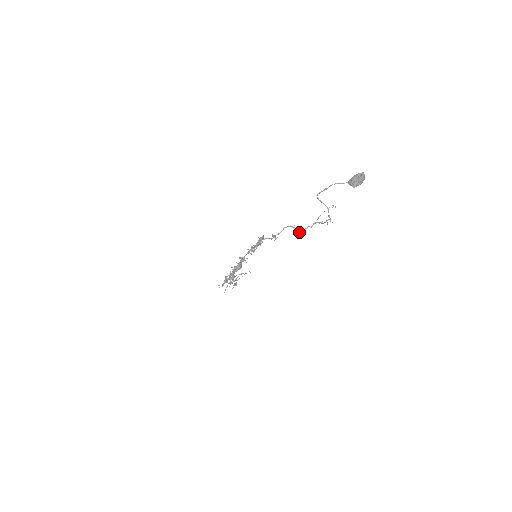
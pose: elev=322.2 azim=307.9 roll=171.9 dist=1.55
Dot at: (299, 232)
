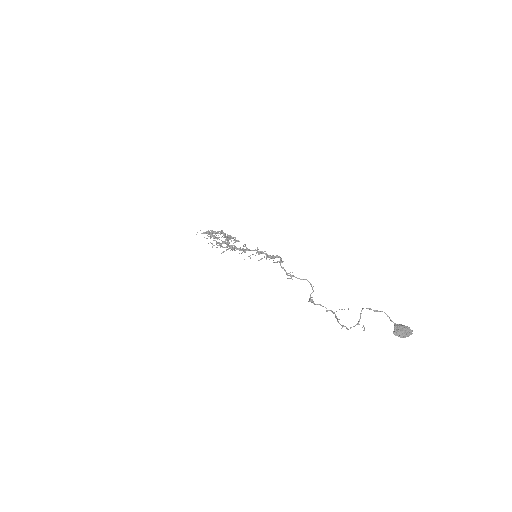
Dot at: occluded
